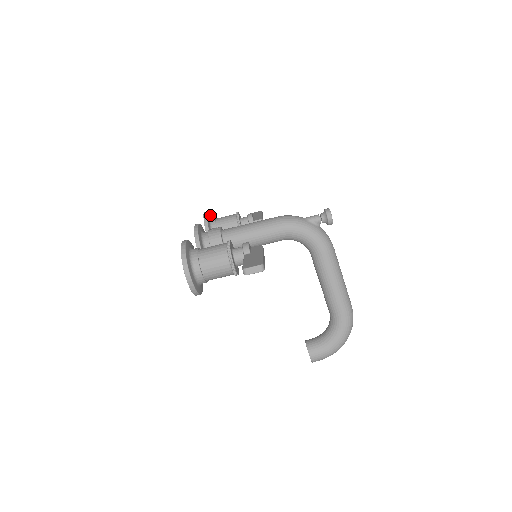
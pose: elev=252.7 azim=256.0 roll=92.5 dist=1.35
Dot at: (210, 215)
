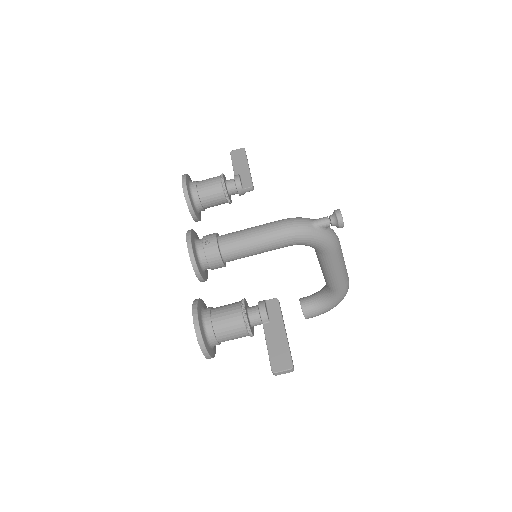
Dot at: (187, 175)
